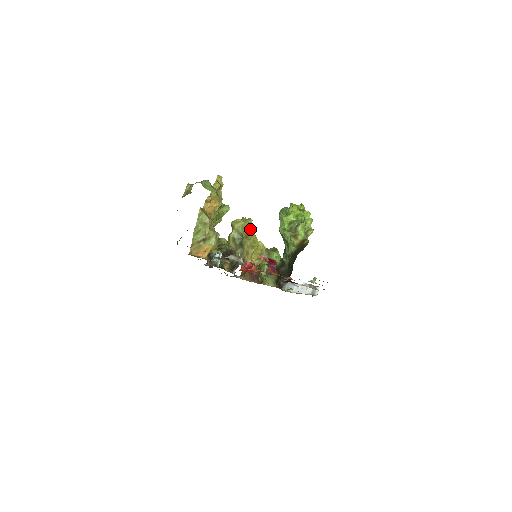
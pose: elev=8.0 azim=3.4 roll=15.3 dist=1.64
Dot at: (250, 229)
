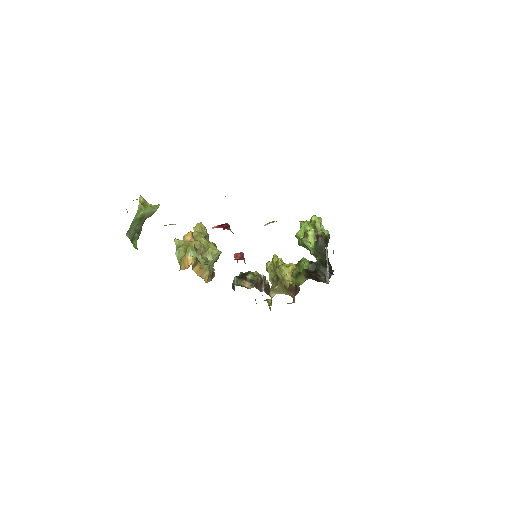
Dot at: occluded
